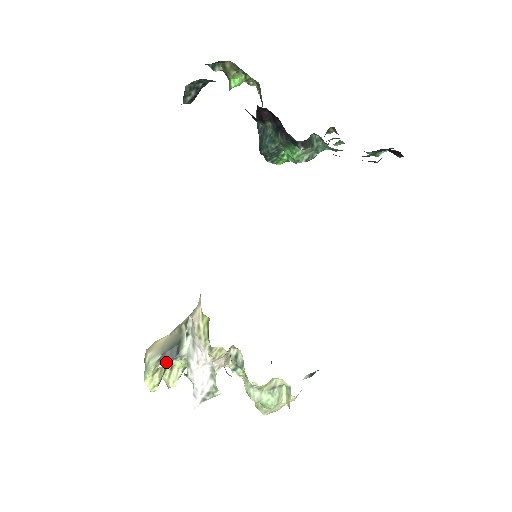
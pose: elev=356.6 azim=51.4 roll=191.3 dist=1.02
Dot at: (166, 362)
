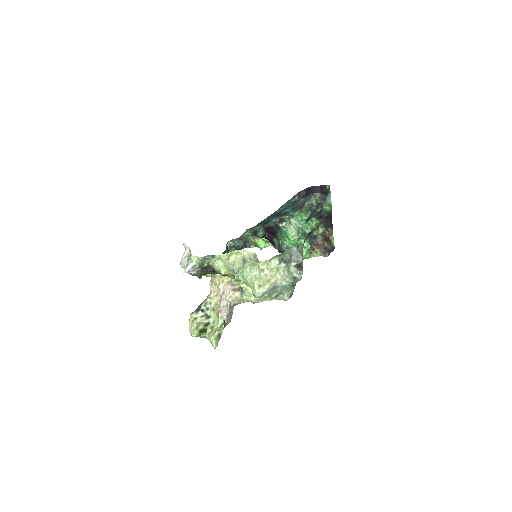
Dot at: (199, 310)
